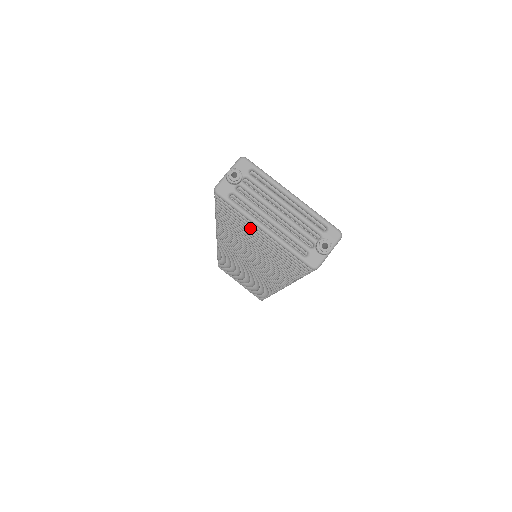
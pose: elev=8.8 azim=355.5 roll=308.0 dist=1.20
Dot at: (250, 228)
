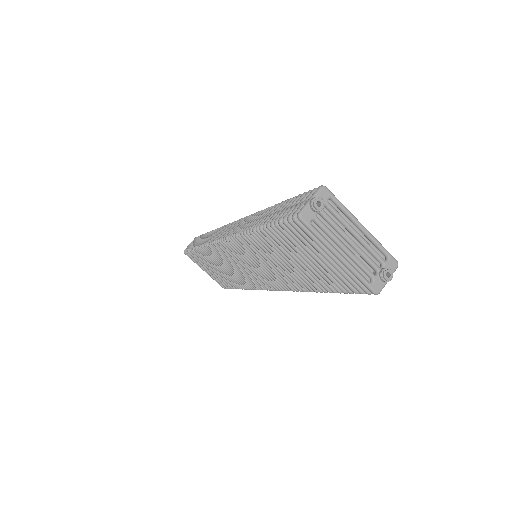
Dot at: (314, 250)
